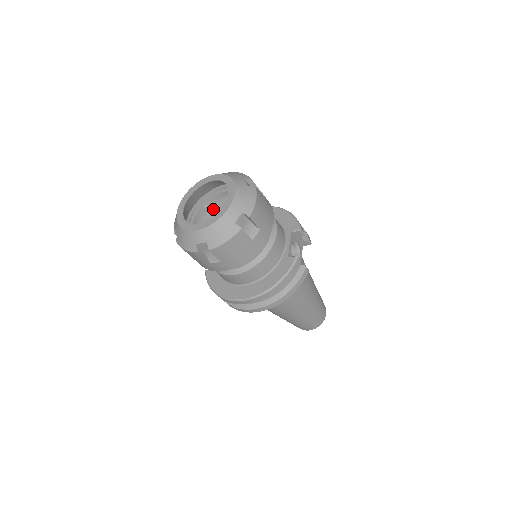
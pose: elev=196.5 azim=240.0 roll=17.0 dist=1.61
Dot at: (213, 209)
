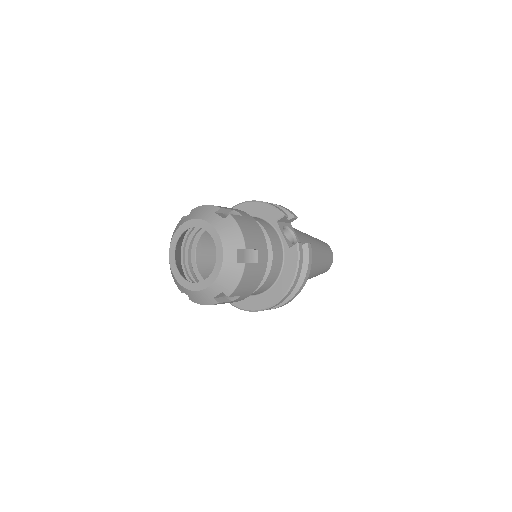
Dot at: (197, 246)
